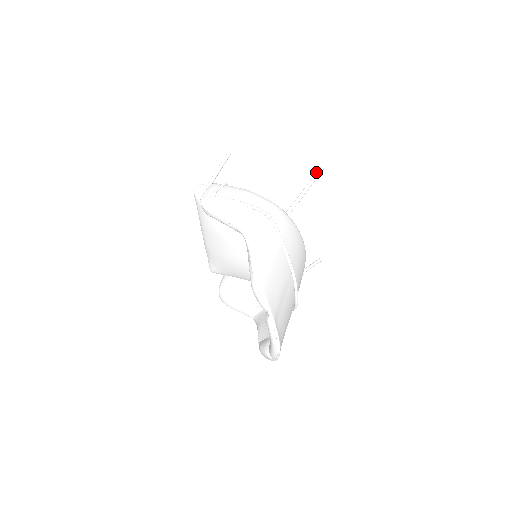
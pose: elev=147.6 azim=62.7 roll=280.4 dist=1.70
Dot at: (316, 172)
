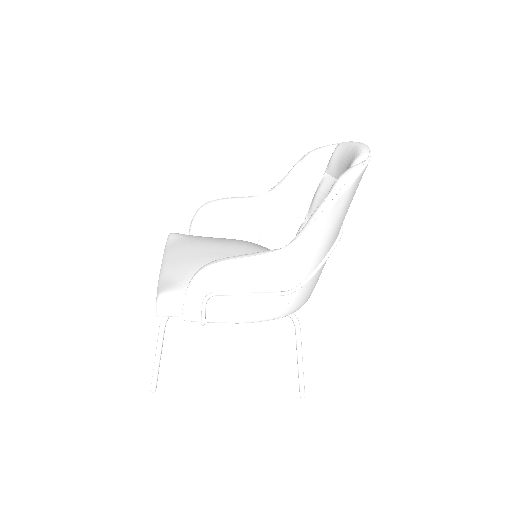
Dot at: occluded
